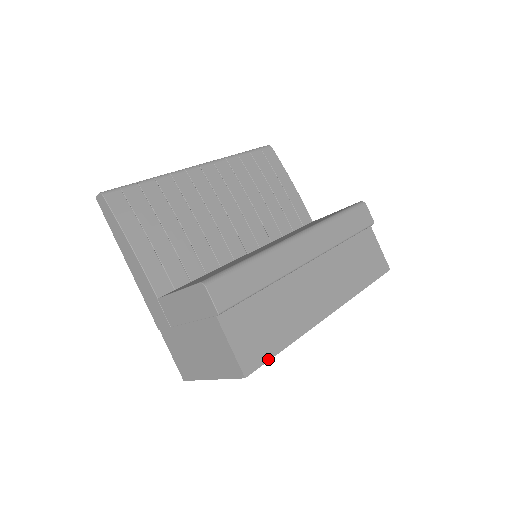
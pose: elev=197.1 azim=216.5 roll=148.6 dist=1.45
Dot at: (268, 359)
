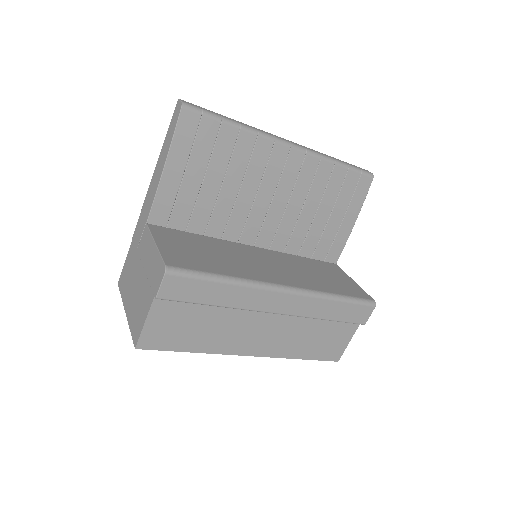
Dot at: (166, 349)
